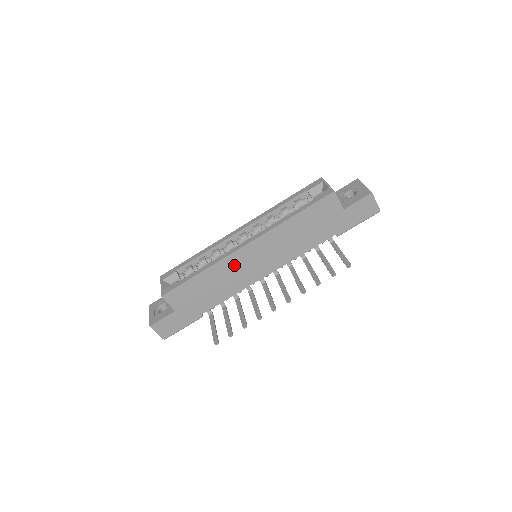
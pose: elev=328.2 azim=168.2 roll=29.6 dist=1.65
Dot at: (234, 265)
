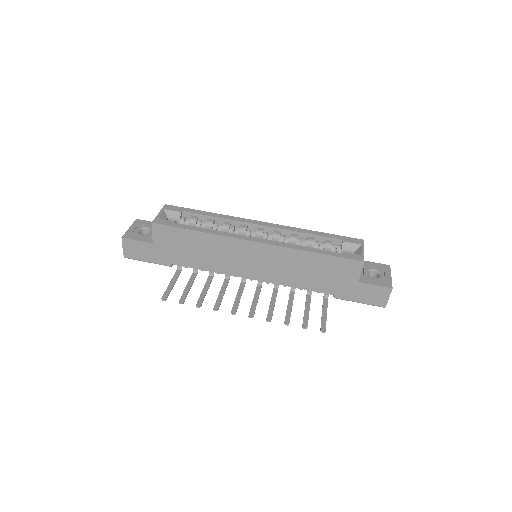
Dot at: (232, 249)
